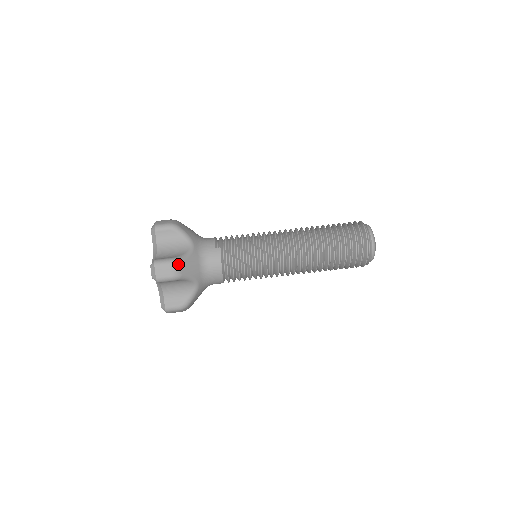
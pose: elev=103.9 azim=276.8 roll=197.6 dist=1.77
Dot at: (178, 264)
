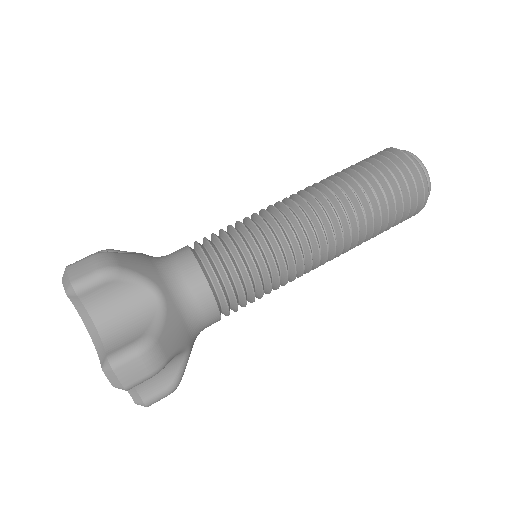
Dot at: (109, 254)
